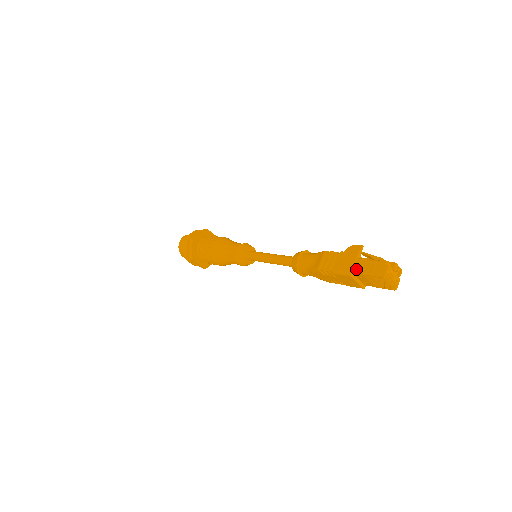
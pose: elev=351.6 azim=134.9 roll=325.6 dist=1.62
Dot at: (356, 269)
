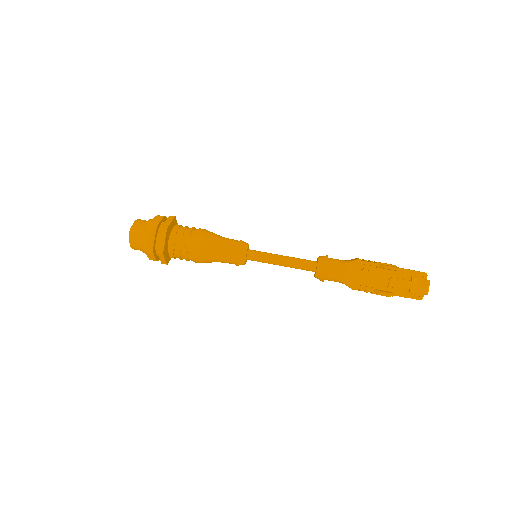
Dot at: occluded
